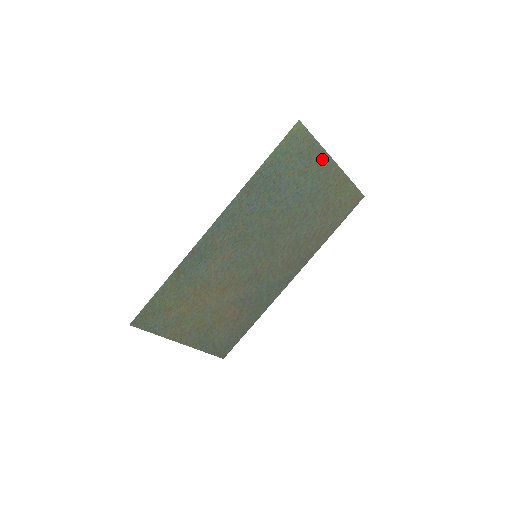
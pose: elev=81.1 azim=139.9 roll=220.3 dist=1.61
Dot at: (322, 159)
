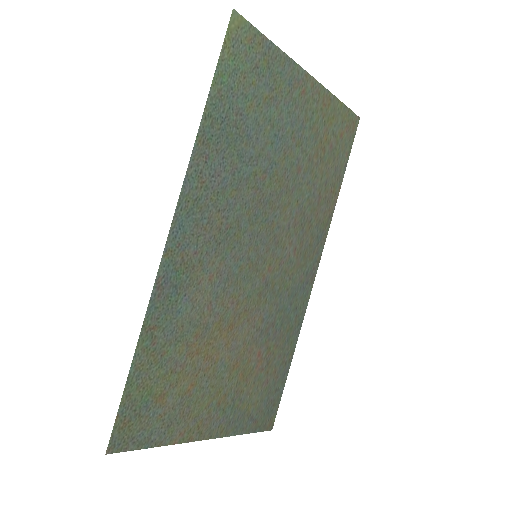
Dot at: (288, 71)
